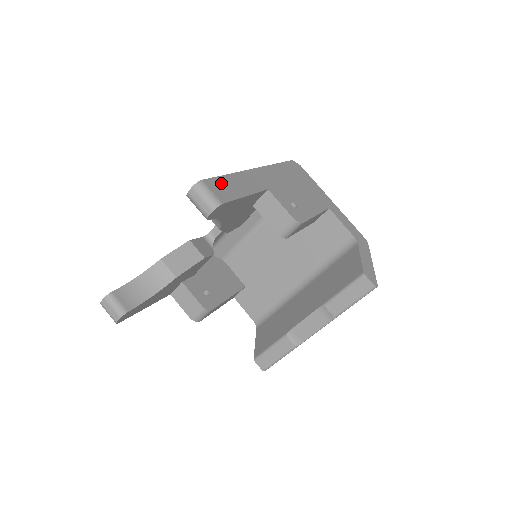
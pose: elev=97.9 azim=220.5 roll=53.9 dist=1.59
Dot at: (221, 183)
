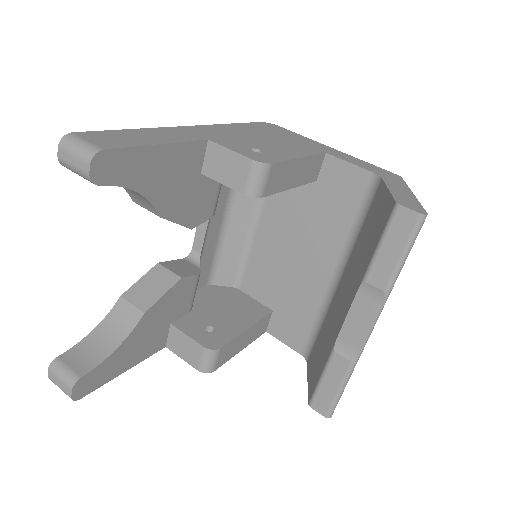
Dot at: (112, 135)
